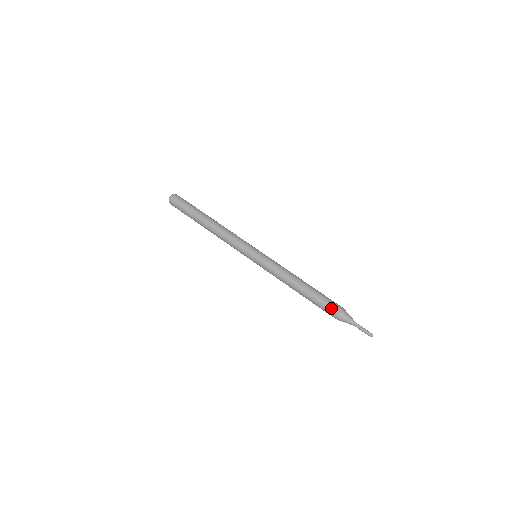
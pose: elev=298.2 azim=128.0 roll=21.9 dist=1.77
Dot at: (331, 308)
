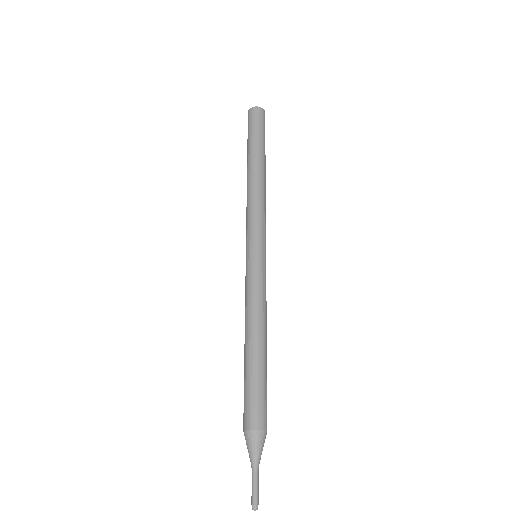
Dot at: (245, 412)
